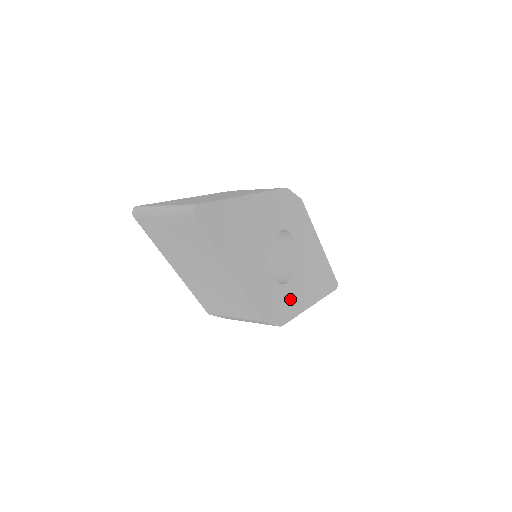
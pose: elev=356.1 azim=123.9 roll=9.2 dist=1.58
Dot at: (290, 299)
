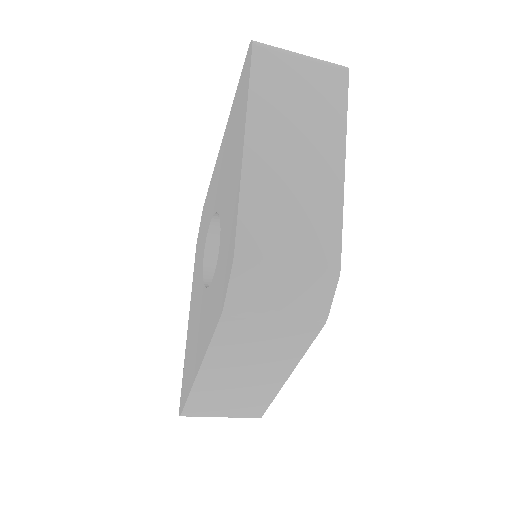
Dot at: occluded
